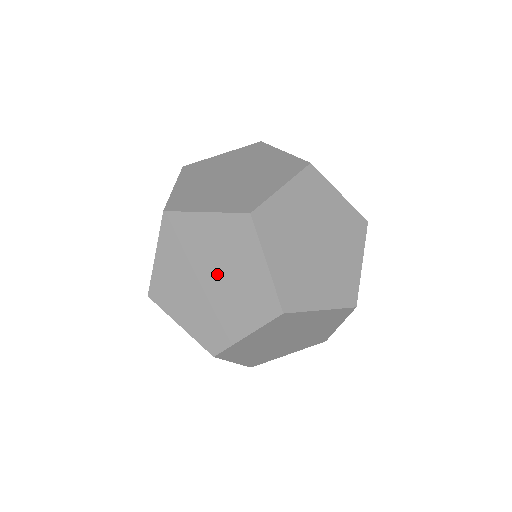
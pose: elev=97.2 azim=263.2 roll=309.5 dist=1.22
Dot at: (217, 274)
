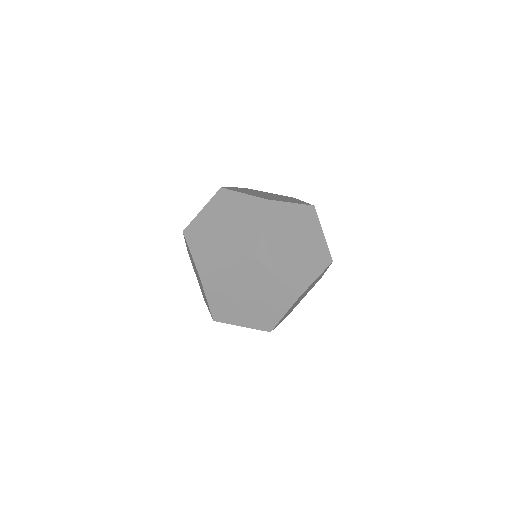
Dot at: (251, 294)
